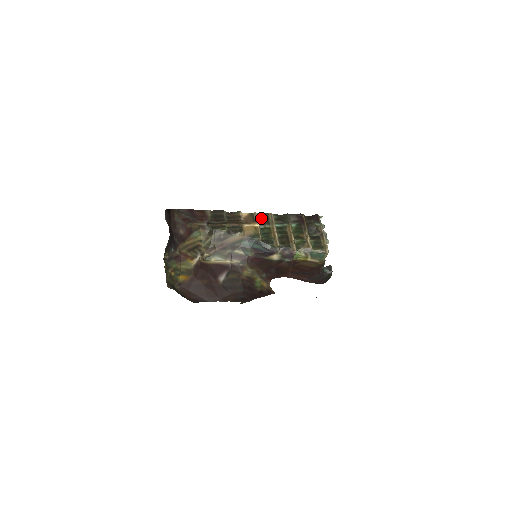
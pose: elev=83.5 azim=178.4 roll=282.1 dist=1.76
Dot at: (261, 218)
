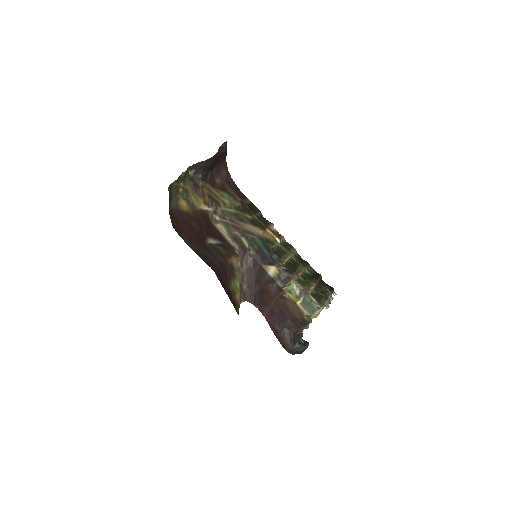
Dot at: (285, 243)
